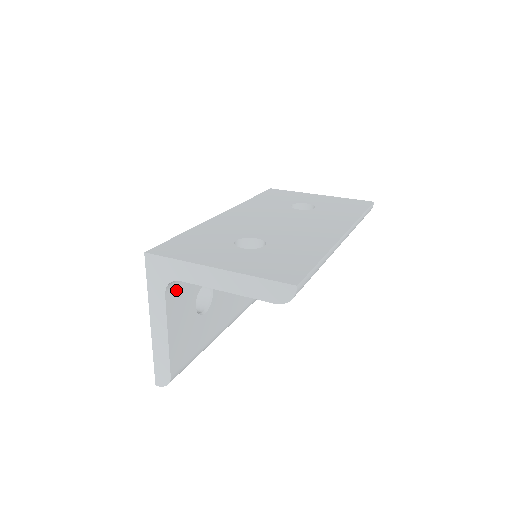
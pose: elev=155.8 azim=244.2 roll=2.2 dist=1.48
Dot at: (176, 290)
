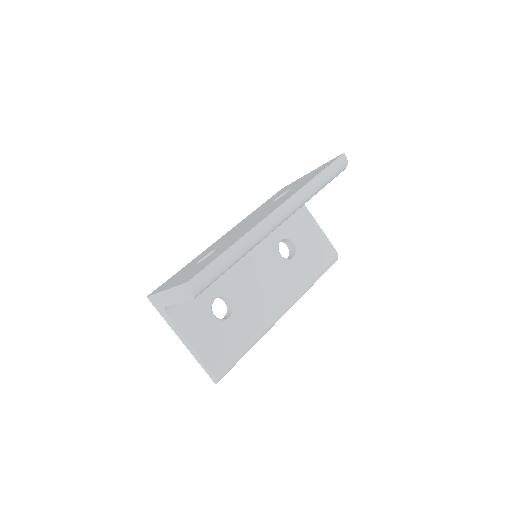
Dot at: (181, 312)
